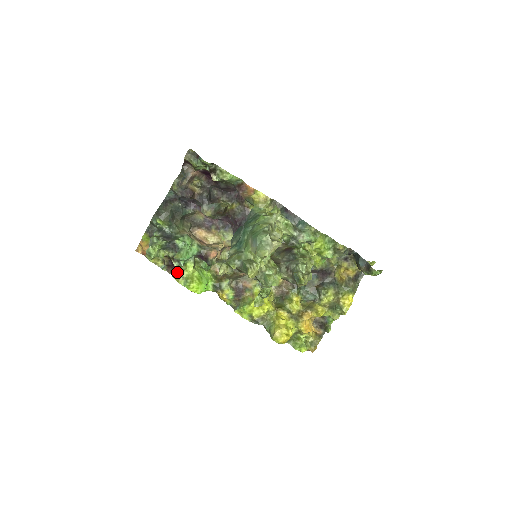
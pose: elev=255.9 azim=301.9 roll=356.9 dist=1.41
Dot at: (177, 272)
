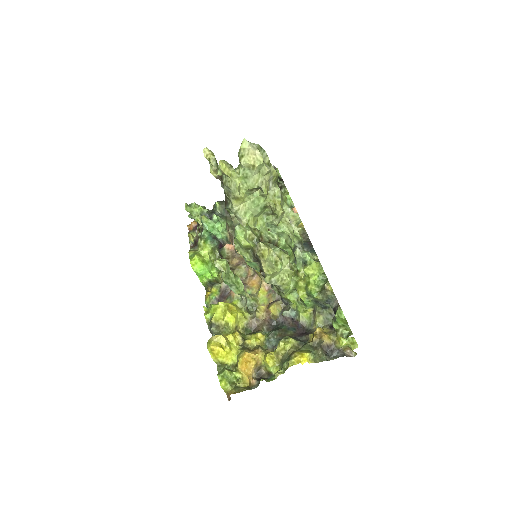
Dot at: (196, 247)
